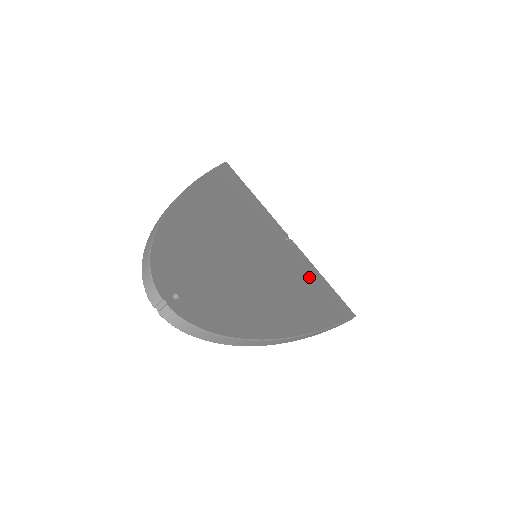
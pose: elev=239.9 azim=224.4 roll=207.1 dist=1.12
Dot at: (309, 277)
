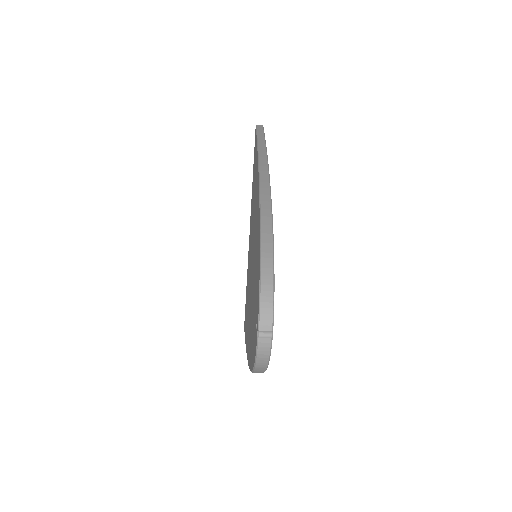
Dot at: occluded
